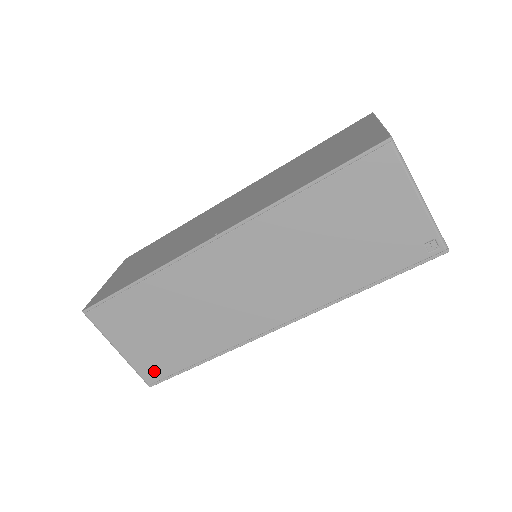
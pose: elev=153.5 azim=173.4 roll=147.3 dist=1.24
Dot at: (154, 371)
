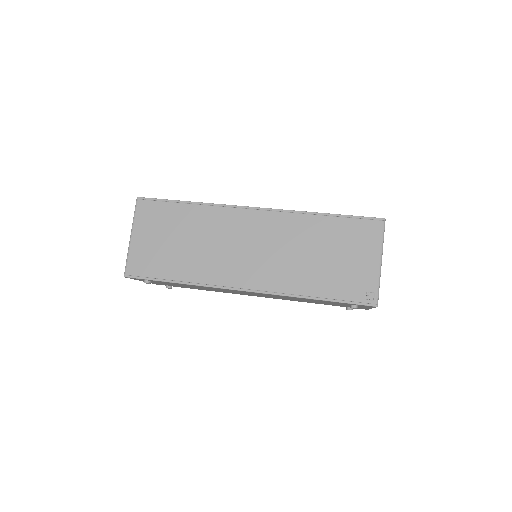
Dot at: (139, 267)
